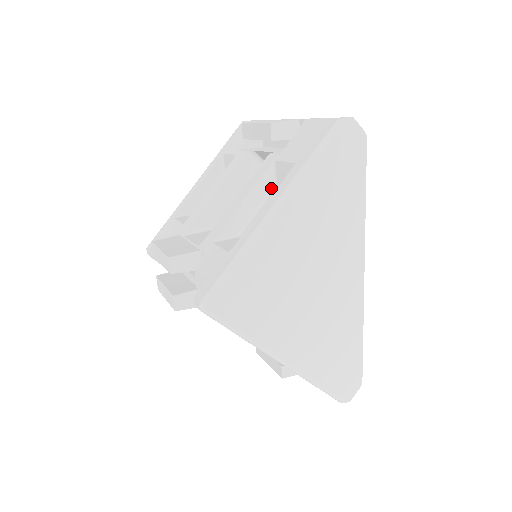
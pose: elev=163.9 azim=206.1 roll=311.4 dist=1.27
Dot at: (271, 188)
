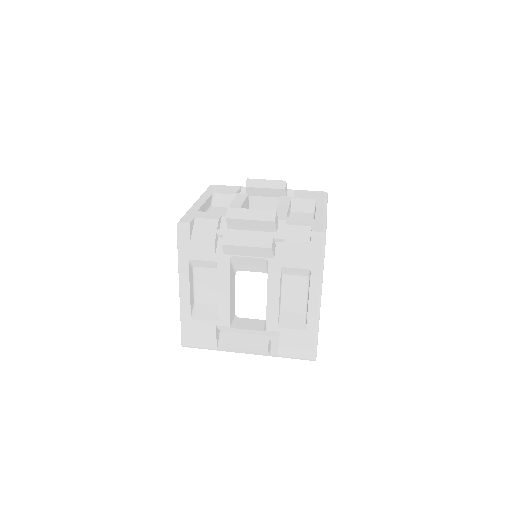
Dot at: (290, 211)
